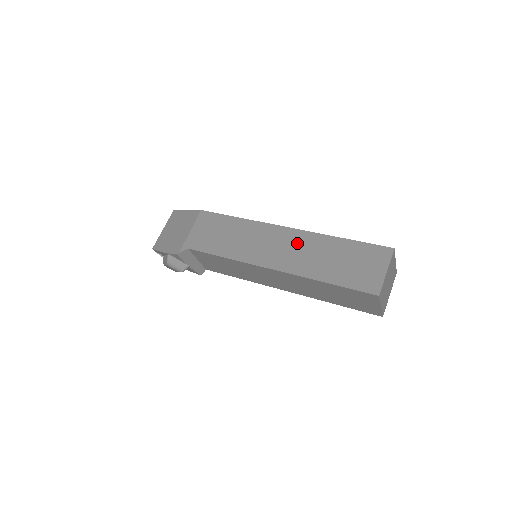
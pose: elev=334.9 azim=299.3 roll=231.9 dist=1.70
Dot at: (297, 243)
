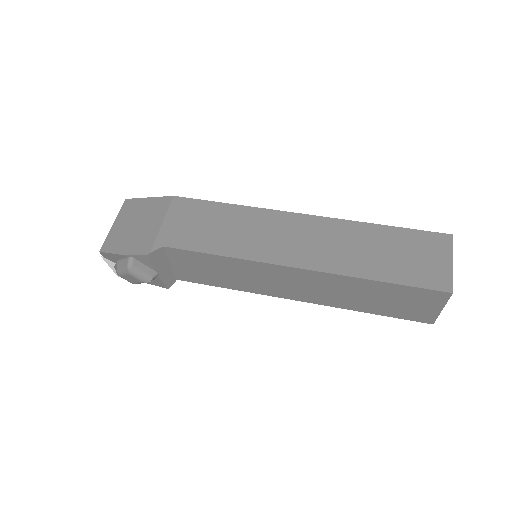
Dot at: (324, 233)
